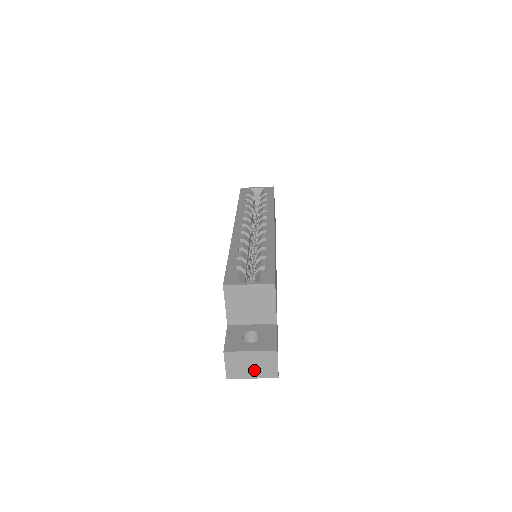
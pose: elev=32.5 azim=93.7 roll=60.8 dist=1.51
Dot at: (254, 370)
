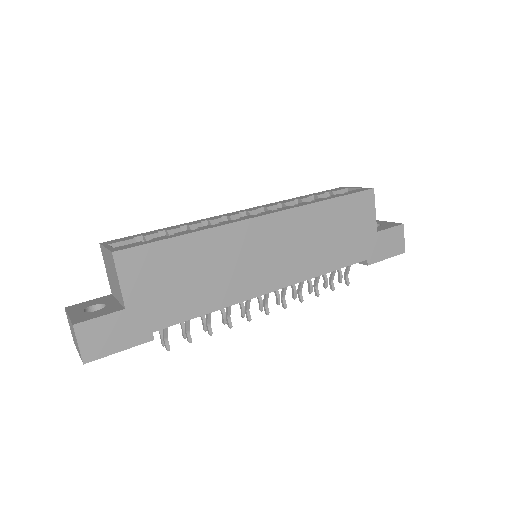
Dot at: occluded
